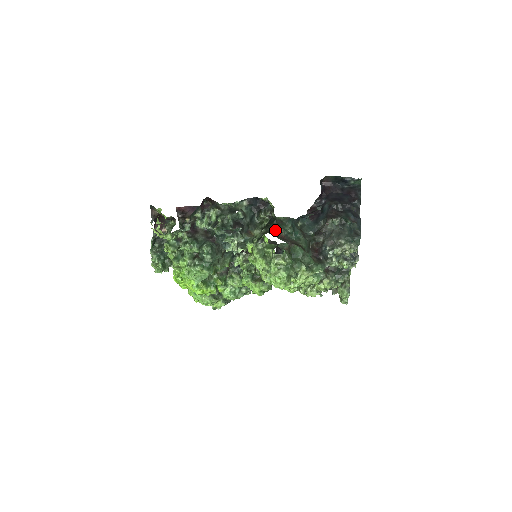
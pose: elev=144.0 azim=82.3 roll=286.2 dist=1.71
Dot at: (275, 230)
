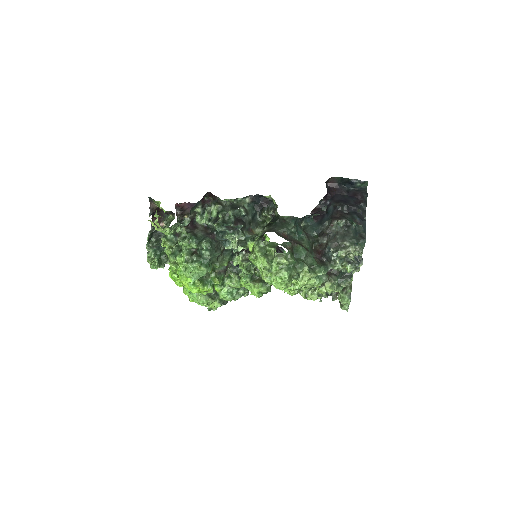
Dot at: (278, 229)
